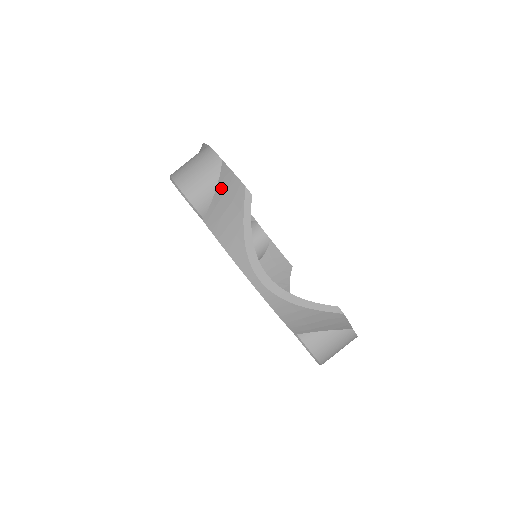
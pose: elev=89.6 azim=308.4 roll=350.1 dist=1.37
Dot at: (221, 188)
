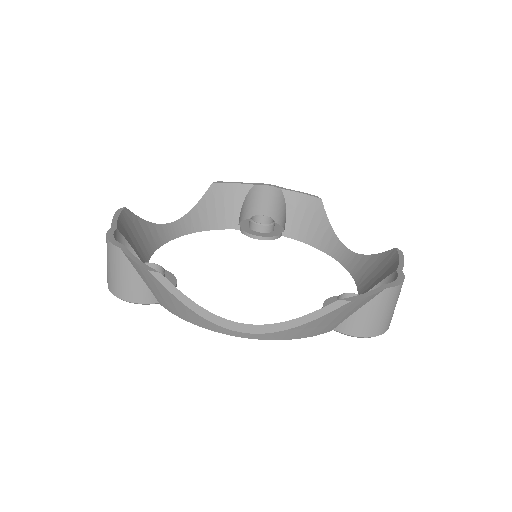
Dot at: (141, 275)
